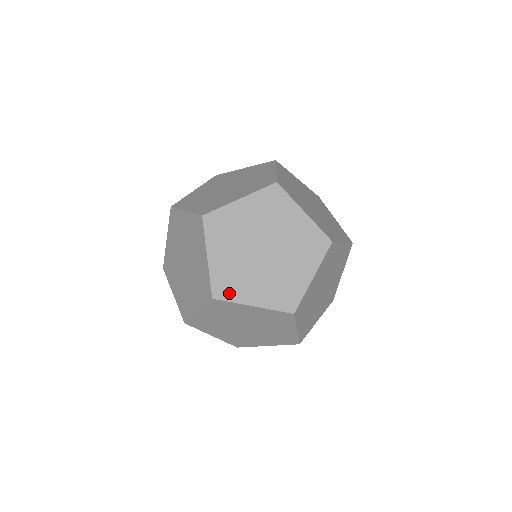
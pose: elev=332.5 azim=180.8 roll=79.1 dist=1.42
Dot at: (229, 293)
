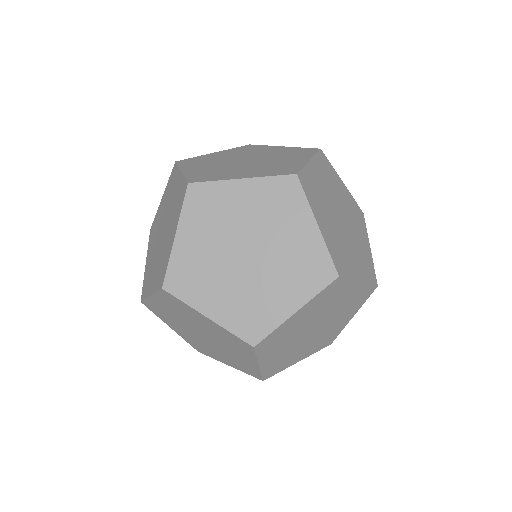
Dot at: (146, 291)
